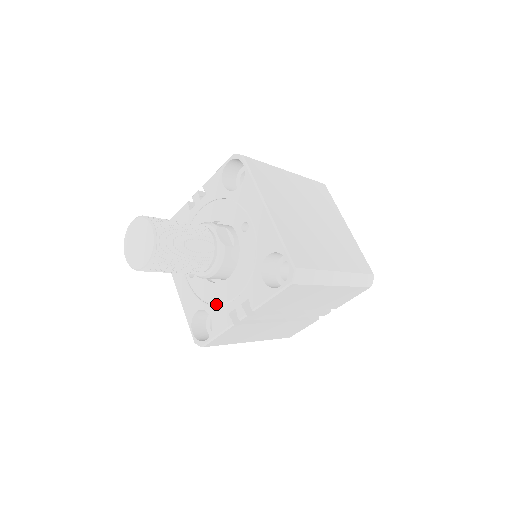
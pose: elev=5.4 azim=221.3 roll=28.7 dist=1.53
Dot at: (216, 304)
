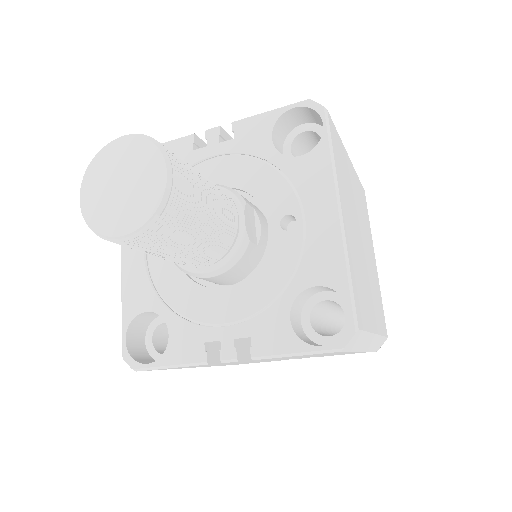
Dot at: (186, 317)
